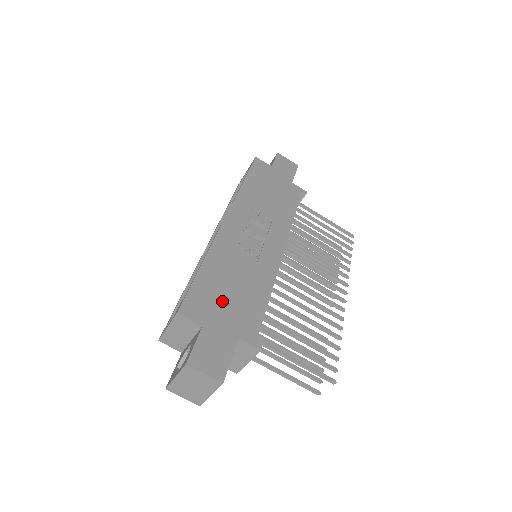
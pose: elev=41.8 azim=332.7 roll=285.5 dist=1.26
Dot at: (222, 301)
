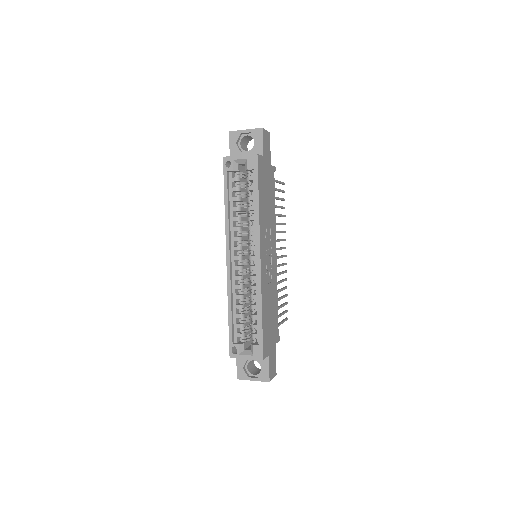
Dot at: (270, 329)
